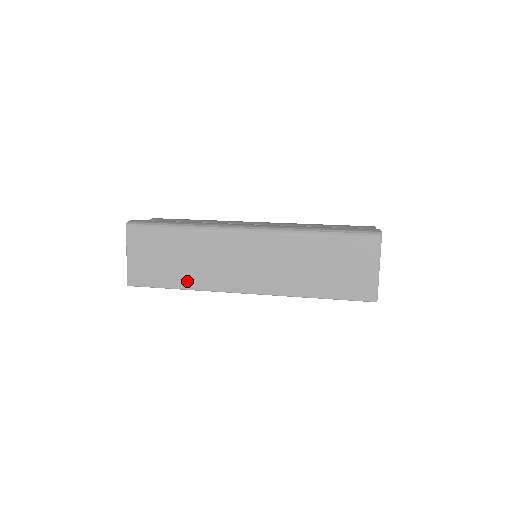
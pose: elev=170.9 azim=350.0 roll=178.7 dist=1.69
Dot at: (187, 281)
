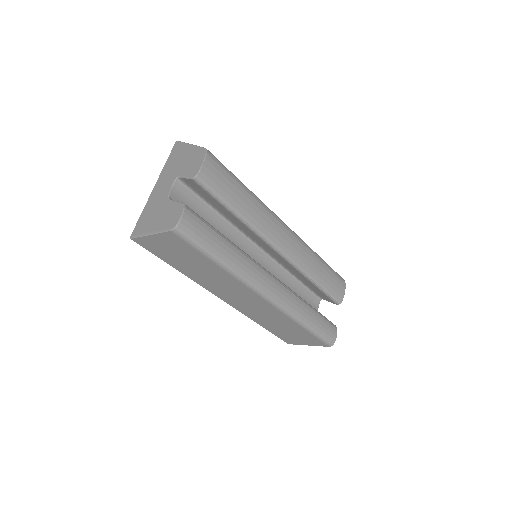
Dot at: (187, 272)
